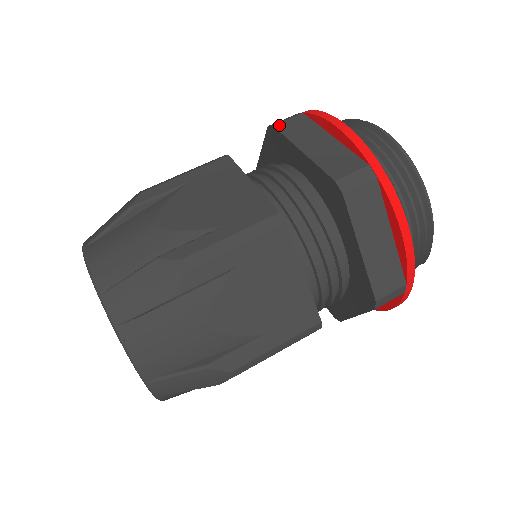
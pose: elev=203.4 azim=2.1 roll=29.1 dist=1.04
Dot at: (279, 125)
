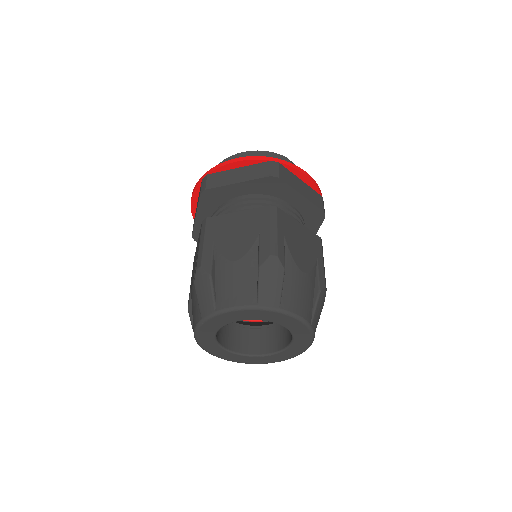
Dot at: (192, 233)
